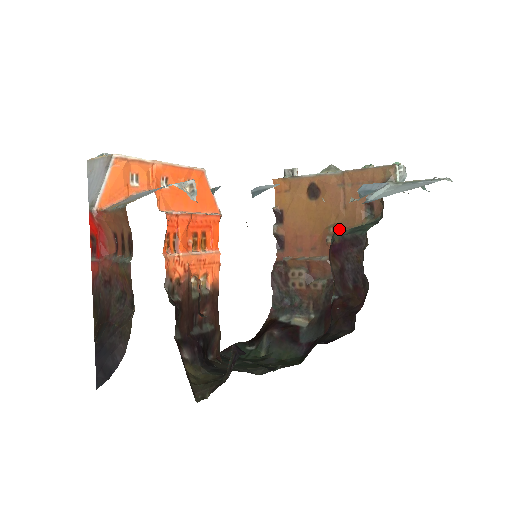
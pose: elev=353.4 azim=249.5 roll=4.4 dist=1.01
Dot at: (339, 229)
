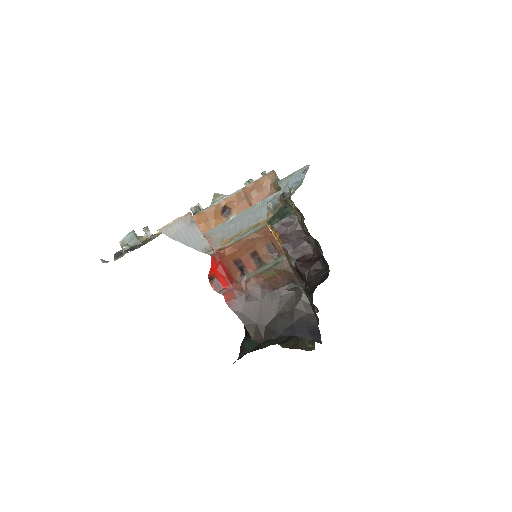
Dot at: occluded
